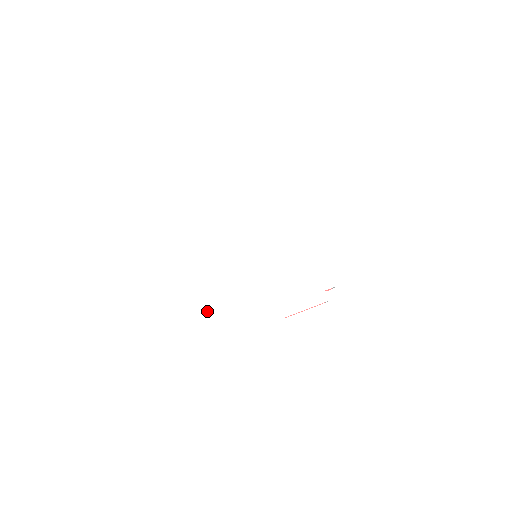
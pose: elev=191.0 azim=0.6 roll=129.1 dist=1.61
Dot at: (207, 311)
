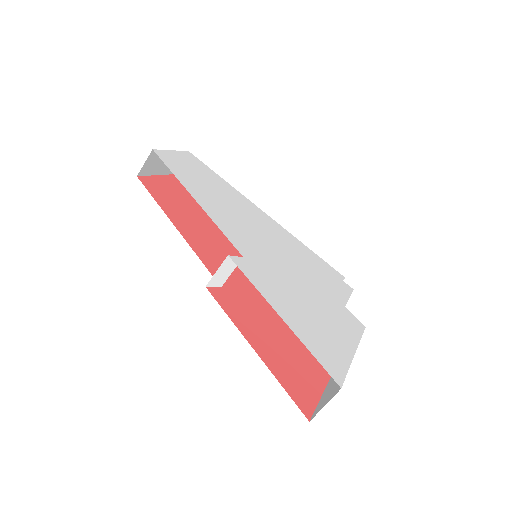
Dot at: (281, 302)
